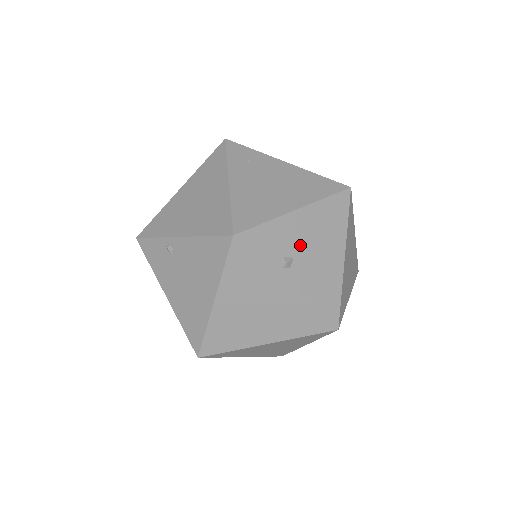
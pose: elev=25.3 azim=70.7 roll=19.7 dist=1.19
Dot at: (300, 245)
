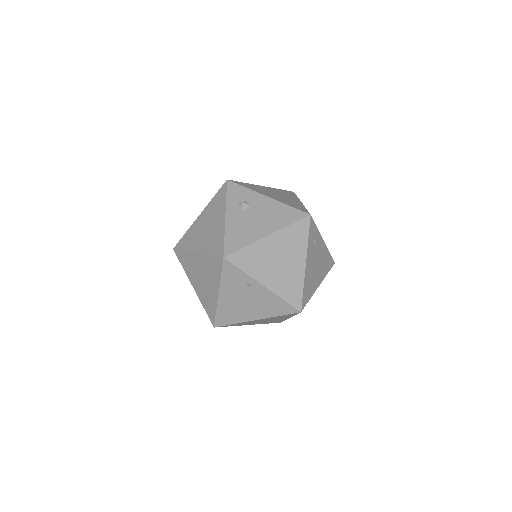
Dot at: occluded
